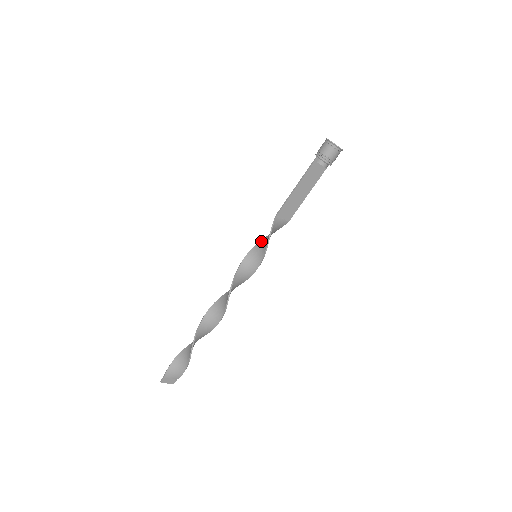
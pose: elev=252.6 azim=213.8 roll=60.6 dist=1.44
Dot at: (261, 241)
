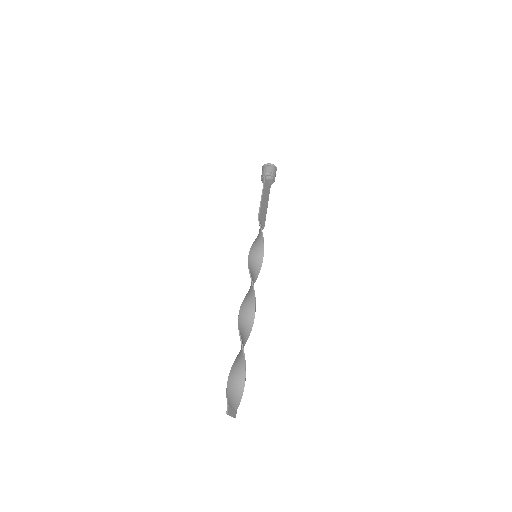
Dot at: (252, 246)
